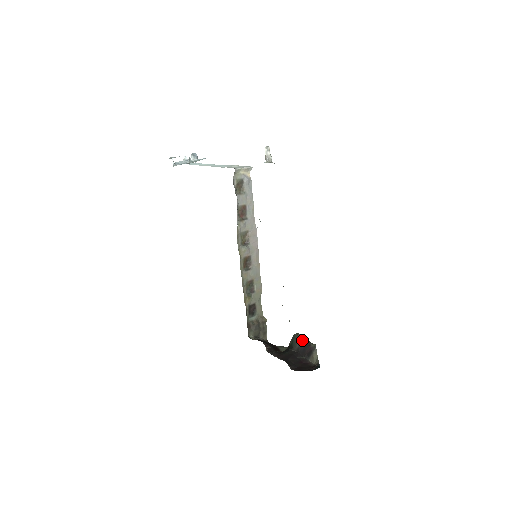
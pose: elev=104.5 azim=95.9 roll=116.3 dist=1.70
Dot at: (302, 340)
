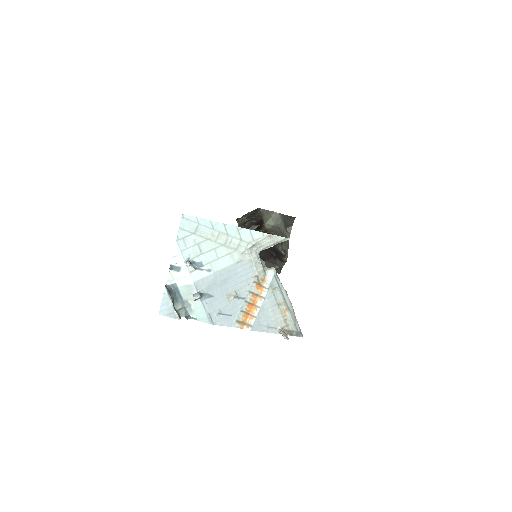
Dot at: (280, 249)
